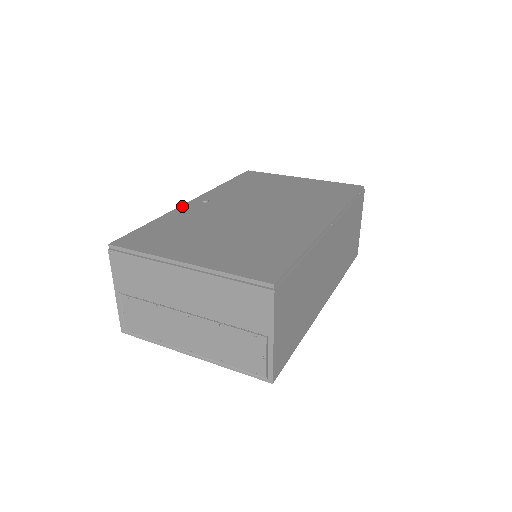
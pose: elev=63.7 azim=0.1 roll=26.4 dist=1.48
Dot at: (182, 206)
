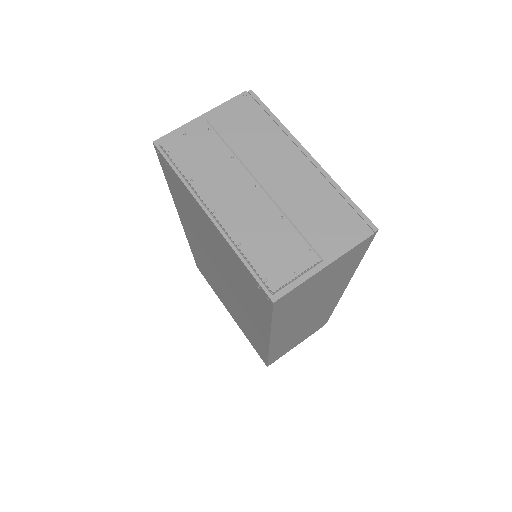
Dot at: occluded
